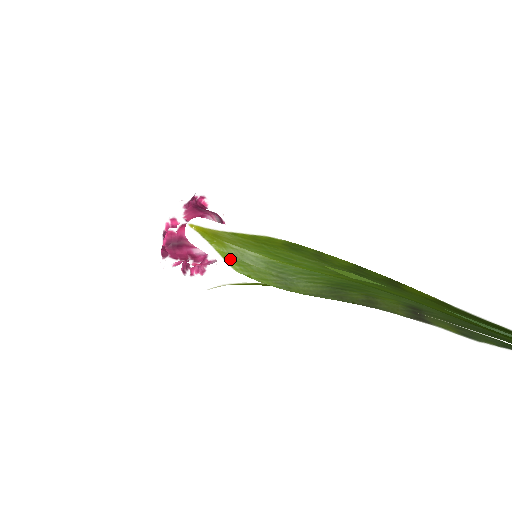
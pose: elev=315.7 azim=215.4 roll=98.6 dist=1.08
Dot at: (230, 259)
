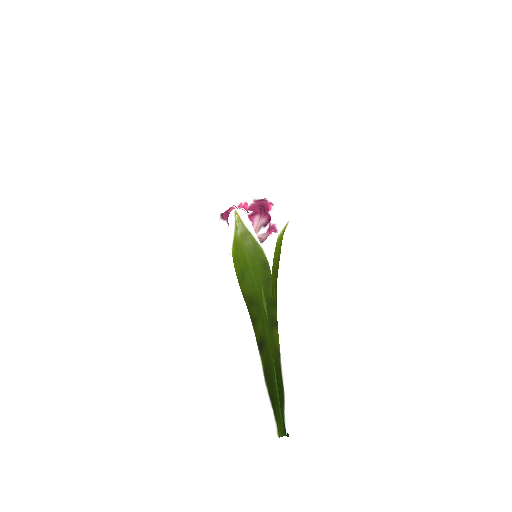
Dot at: (235, 244)
